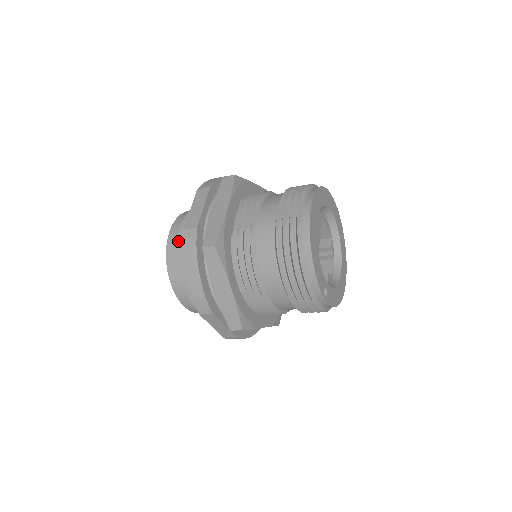
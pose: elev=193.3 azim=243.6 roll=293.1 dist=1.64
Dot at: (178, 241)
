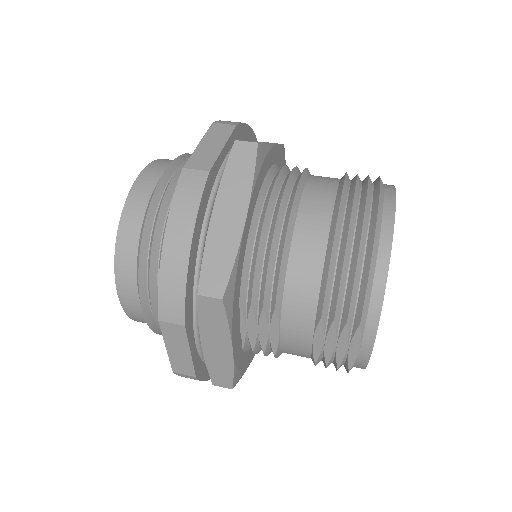
Dot at: (151, 329)
